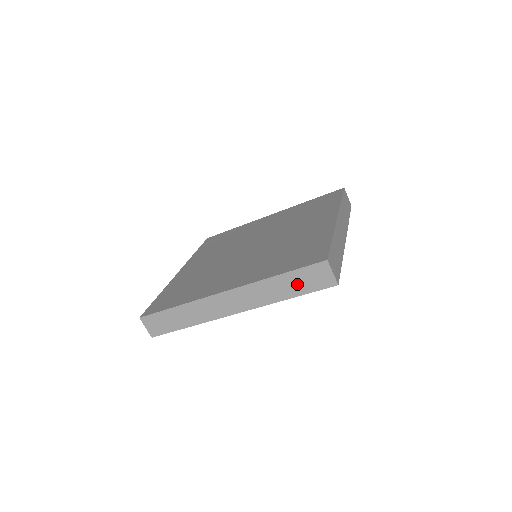
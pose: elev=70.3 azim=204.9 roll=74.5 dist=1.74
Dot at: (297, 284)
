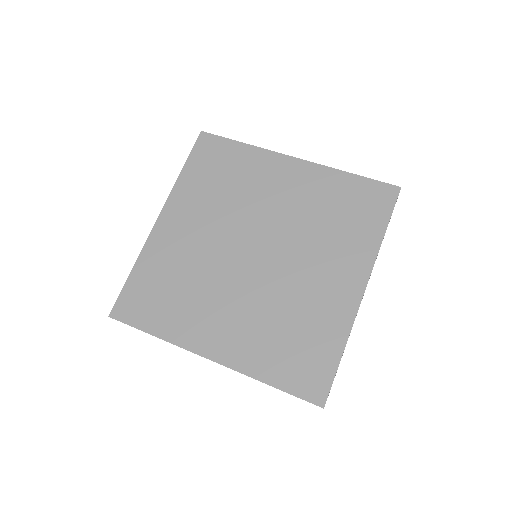
Dot at: occluded
